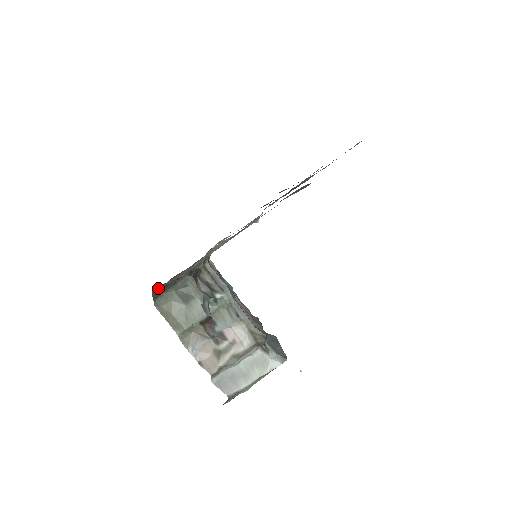
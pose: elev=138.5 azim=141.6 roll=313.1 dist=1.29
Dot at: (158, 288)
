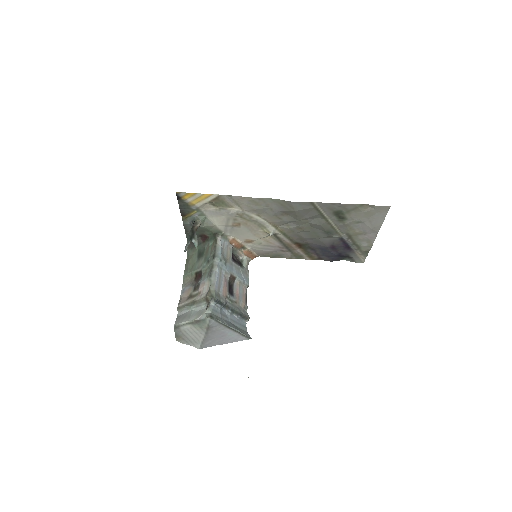
Dot at: occluded
